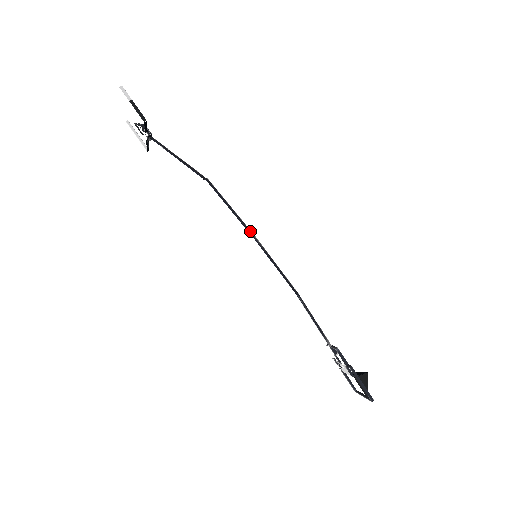
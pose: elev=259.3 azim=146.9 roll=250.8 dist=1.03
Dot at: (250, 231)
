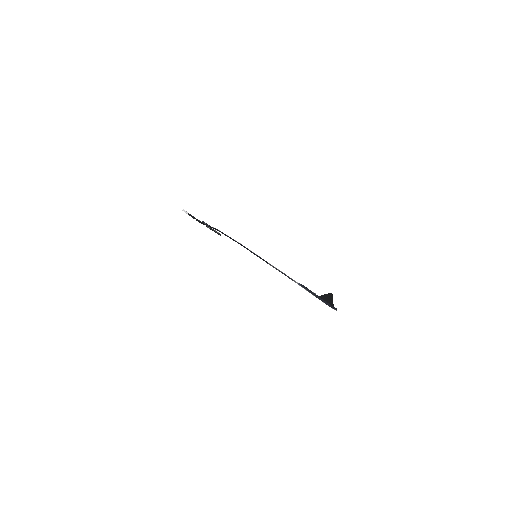
Dot at: (239, 243)
